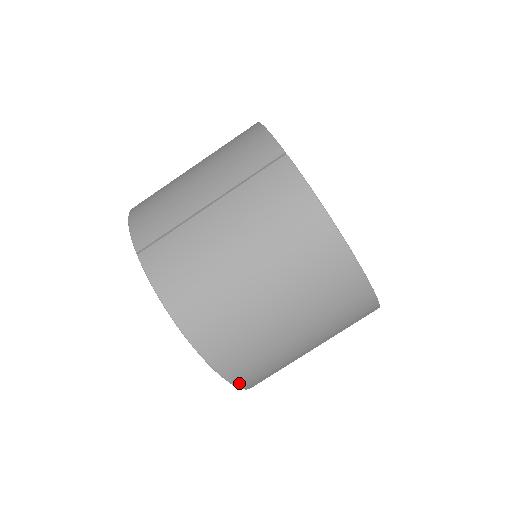
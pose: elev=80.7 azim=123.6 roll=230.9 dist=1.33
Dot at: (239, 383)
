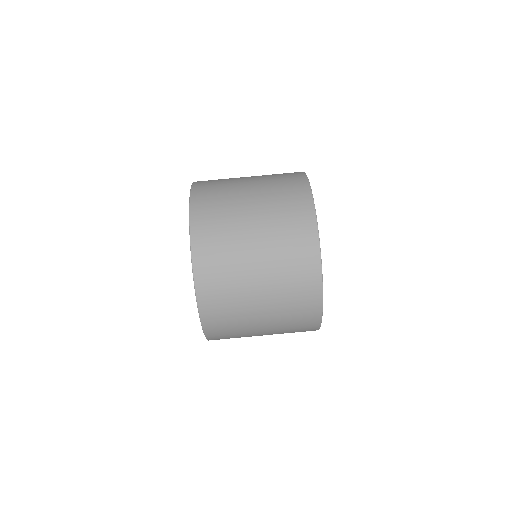
Dot at: (194, 240)
